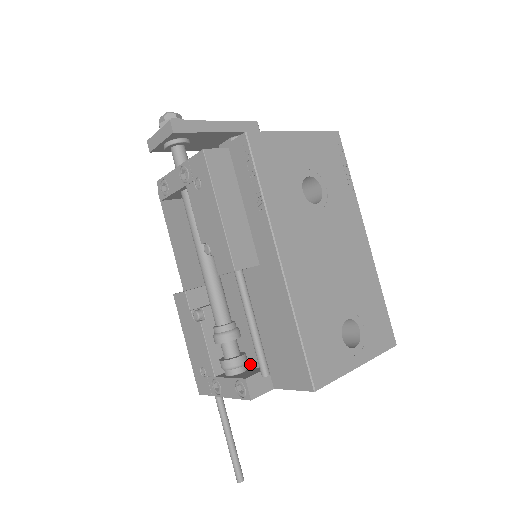
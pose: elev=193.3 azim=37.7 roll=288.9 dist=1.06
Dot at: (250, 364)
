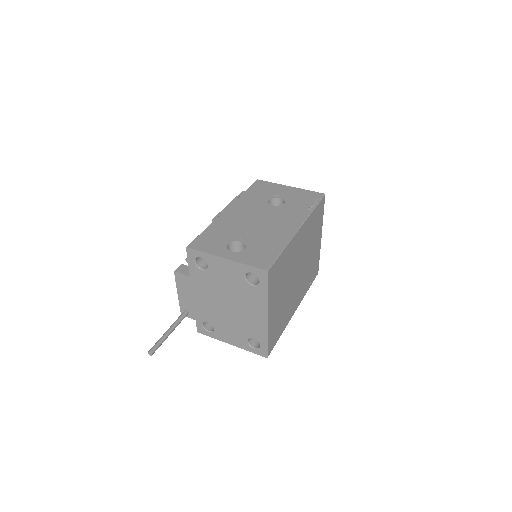
Dot at: occluded
